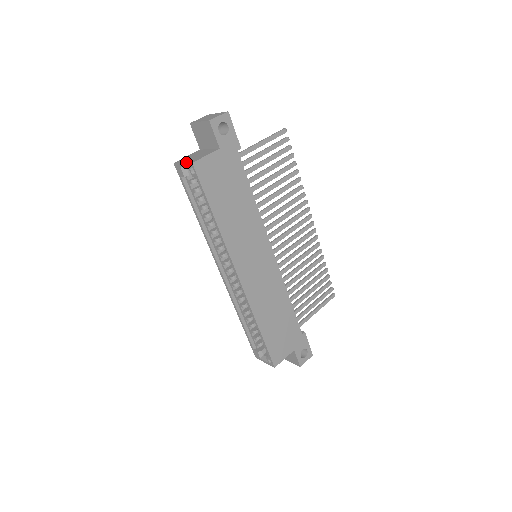
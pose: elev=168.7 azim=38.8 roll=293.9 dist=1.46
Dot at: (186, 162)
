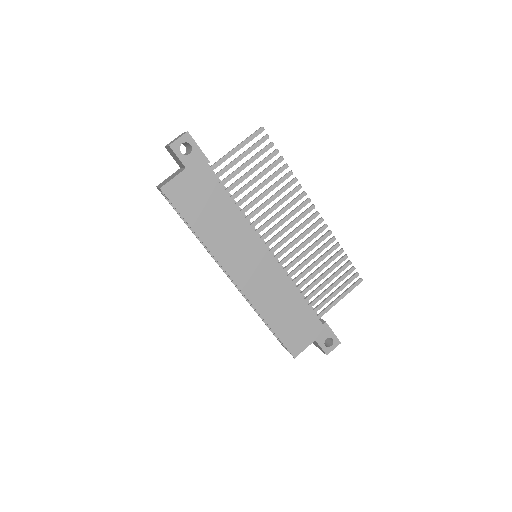
Dot at: (159, 187)
